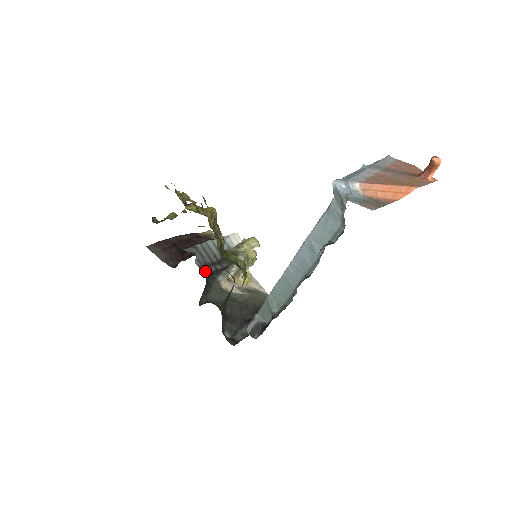
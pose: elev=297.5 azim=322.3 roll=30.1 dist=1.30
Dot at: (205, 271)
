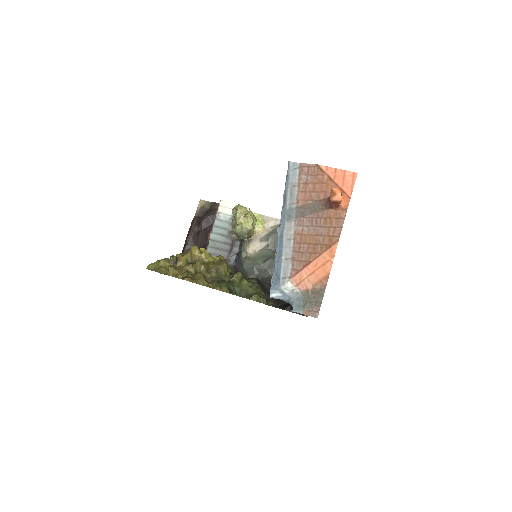
Dot at: (231, 266)
